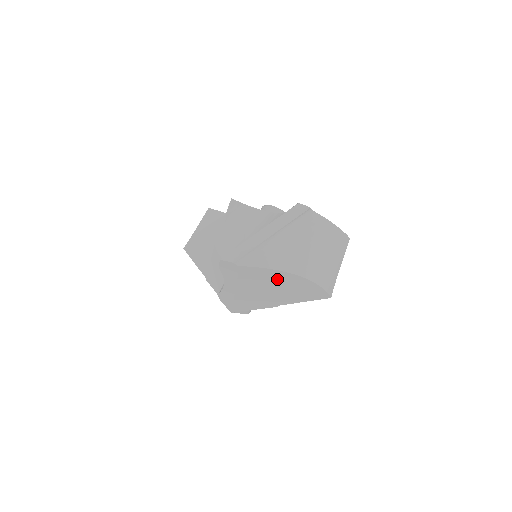
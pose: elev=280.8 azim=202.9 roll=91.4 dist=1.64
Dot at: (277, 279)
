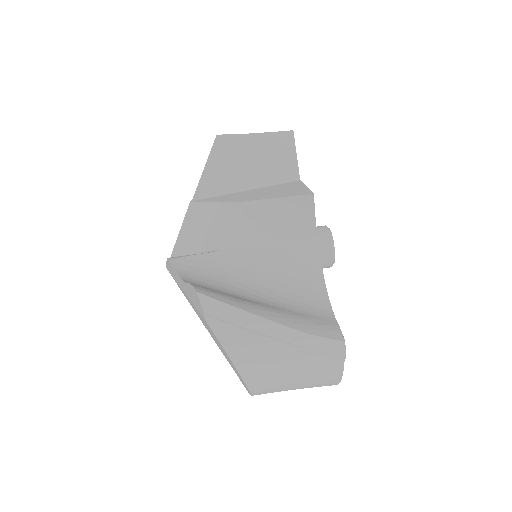
Dot at: occluded
